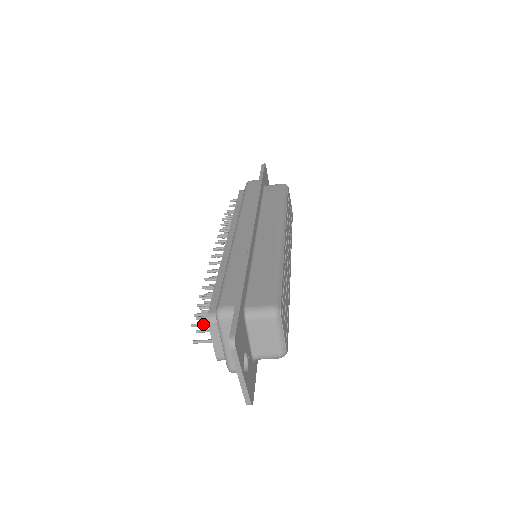
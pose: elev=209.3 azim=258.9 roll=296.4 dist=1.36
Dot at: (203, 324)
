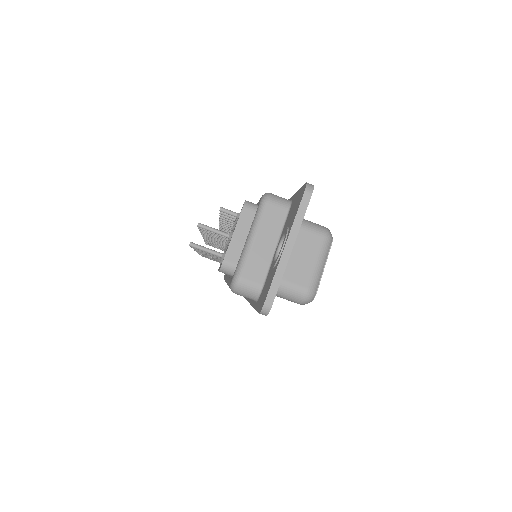
Dot at: (215, 229)
